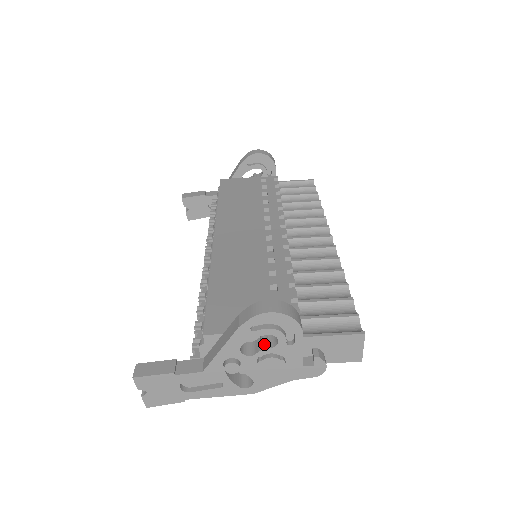
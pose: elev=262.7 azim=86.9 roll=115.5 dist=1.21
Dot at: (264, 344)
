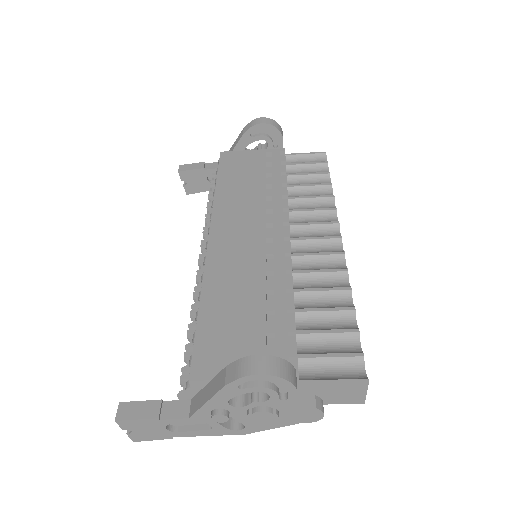
Dot at: (254, 397)
